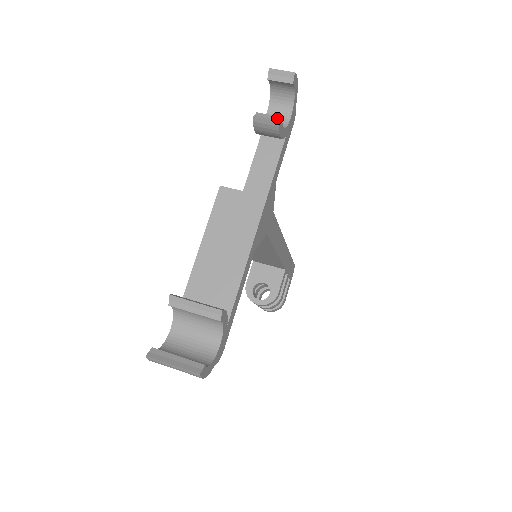
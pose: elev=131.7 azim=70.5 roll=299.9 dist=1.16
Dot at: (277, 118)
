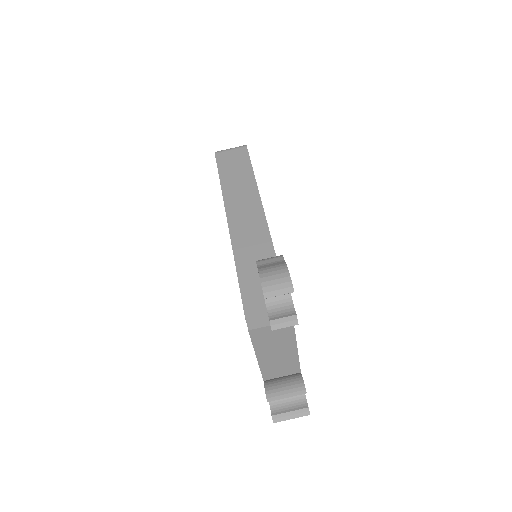
Dot at: (293, 319)
